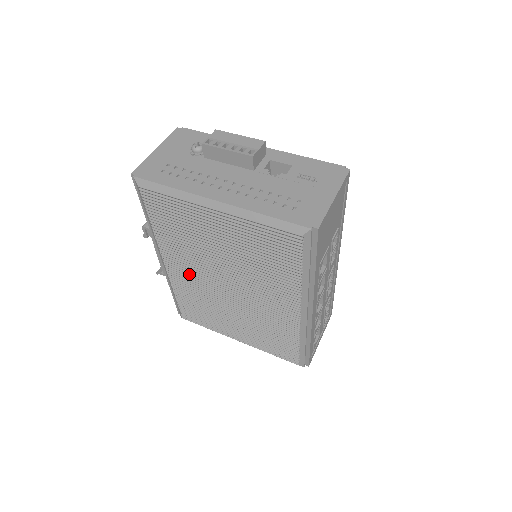
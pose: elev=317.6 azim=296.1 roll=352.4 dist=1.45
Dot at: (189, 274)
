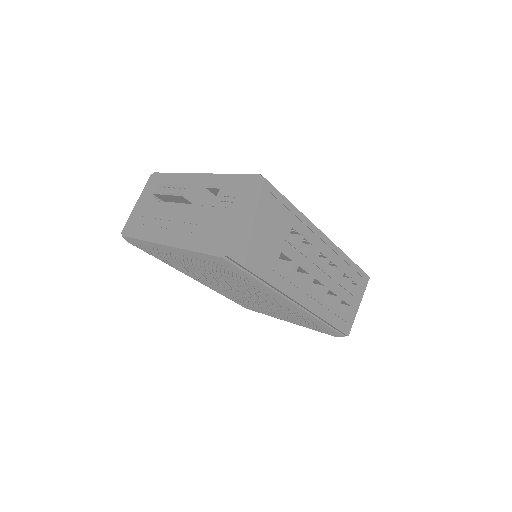
Dot at: (212, 285)
